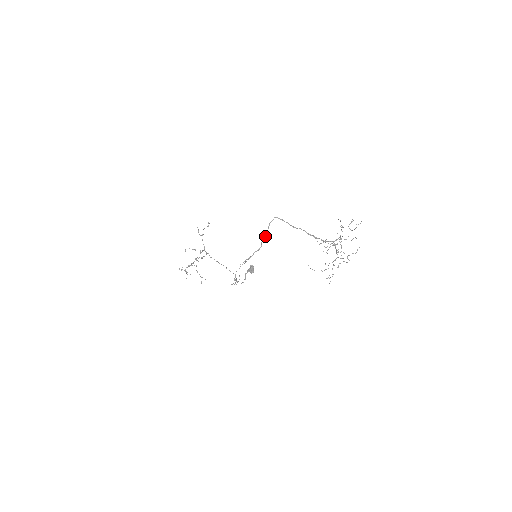
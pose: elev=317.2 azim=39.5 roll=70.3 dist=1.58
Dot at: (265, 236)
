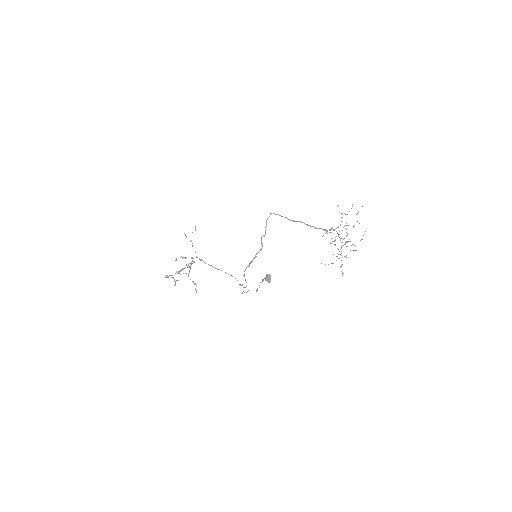
Dot at: (264, 235)
